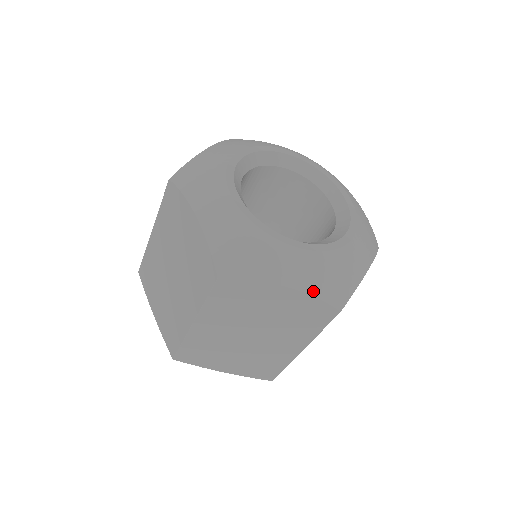
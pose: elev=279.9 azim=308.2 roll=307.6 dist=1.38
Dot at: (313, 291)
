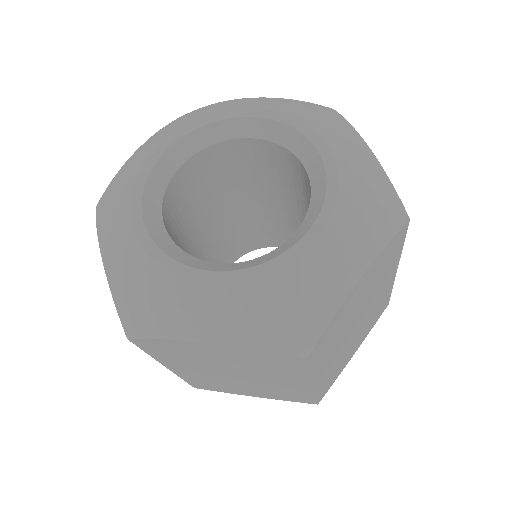
Dot at: (247, 341)
